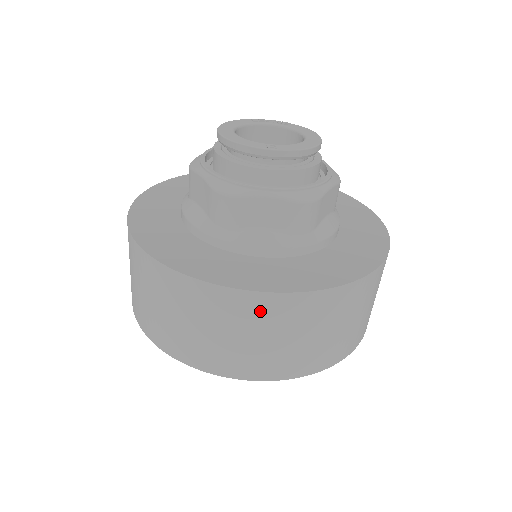
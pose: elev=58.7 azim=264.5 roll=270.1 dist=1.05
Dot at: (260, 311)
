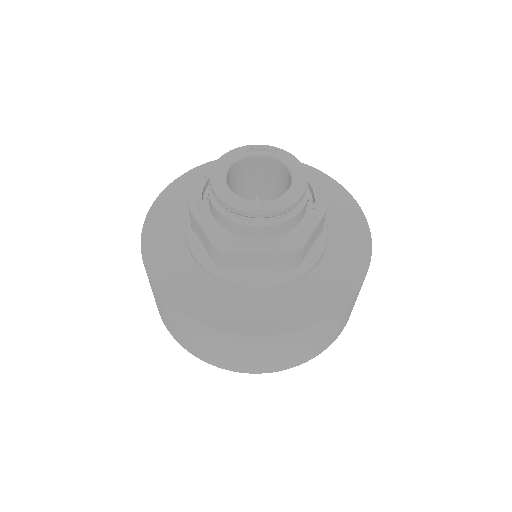
Dot at: (257, 344)
